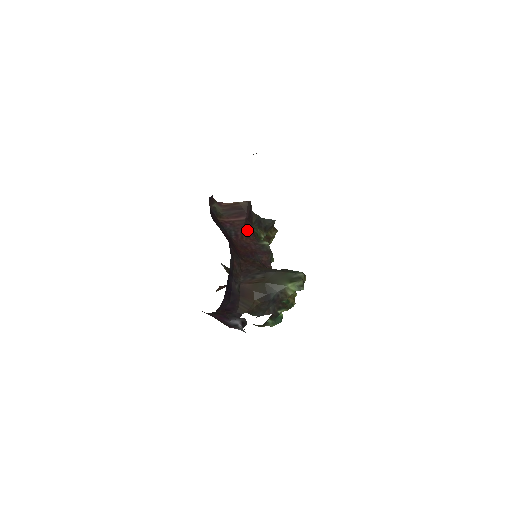
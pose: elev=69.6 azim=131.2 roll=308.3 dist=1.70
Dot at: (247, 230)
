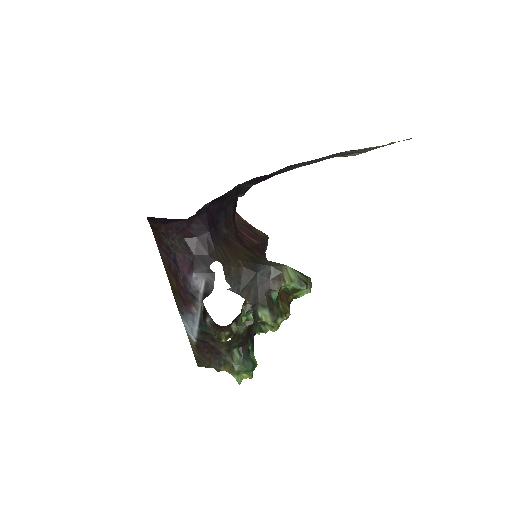
Dot at: (254, 252)
